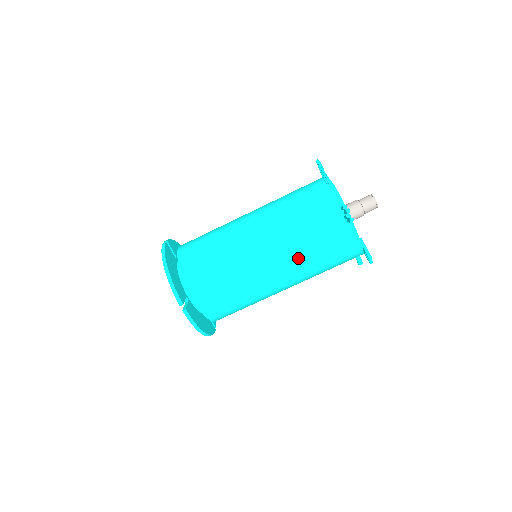
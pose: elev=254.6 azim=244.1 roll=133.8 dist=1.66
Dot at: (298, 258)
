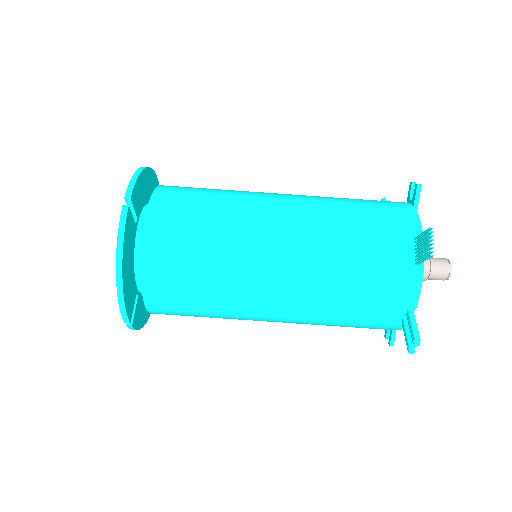
Dot at: (312, 323)
